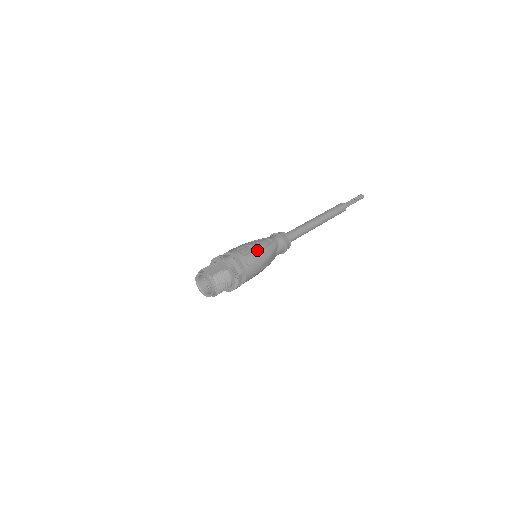
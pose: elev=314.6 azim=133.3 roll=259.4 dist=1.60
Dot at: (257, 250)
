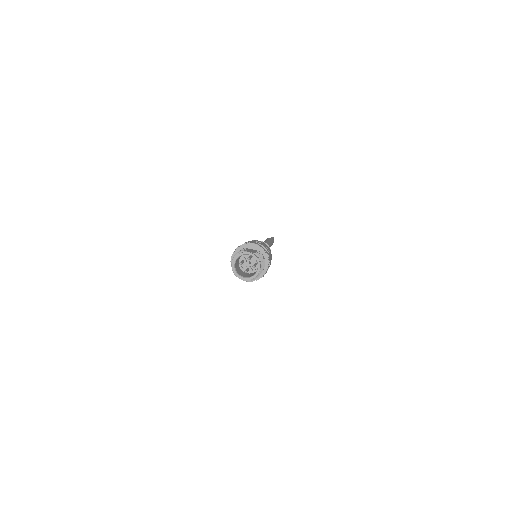
Dot at: occluded
